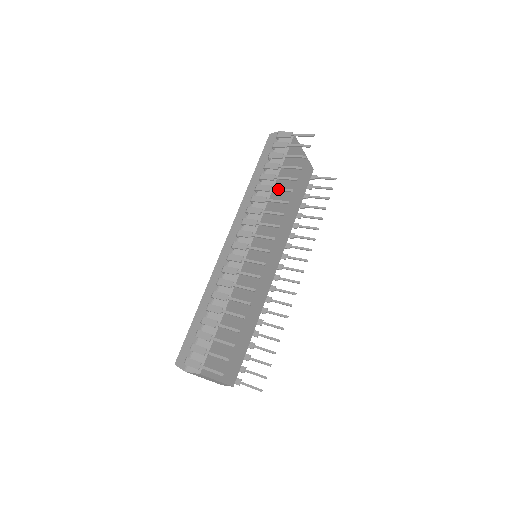
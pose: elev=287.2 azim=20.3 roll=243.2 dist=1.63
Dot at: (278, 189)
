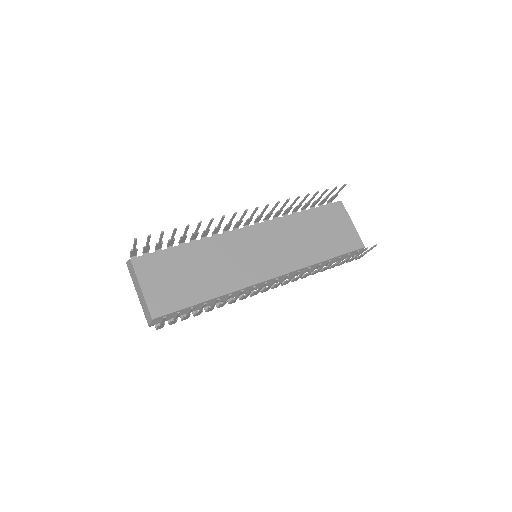
Dot at: (293, 203)
